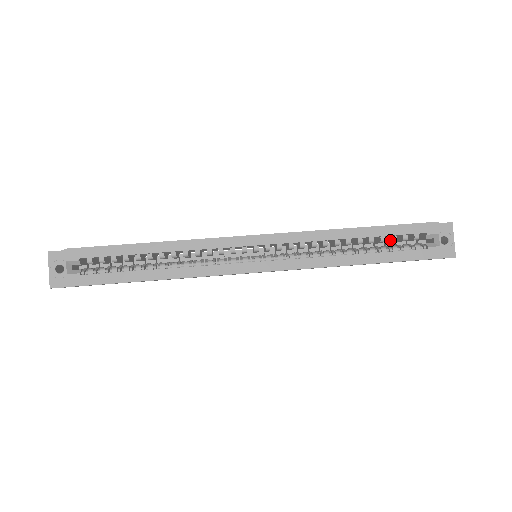
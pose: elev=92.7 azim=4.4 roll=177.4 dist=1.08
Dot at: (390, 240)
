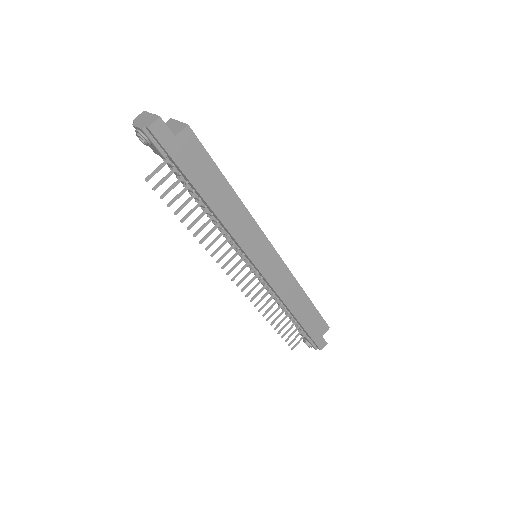
Dot at: occluded
